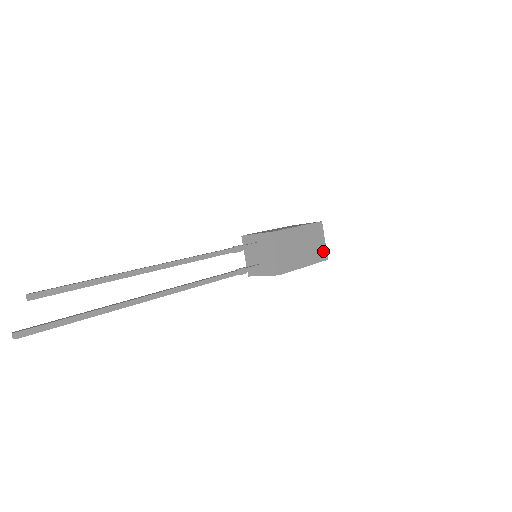
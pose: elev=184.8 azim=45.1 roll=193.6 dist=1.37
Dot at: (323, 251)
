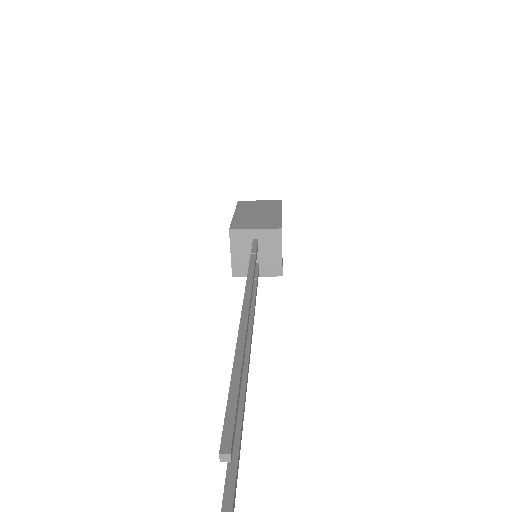
Dot at: occluded
